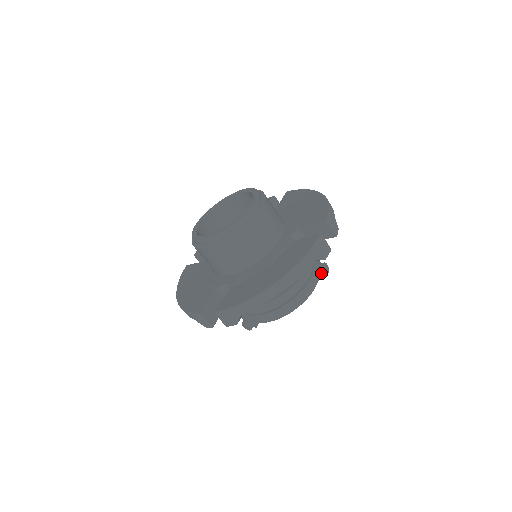
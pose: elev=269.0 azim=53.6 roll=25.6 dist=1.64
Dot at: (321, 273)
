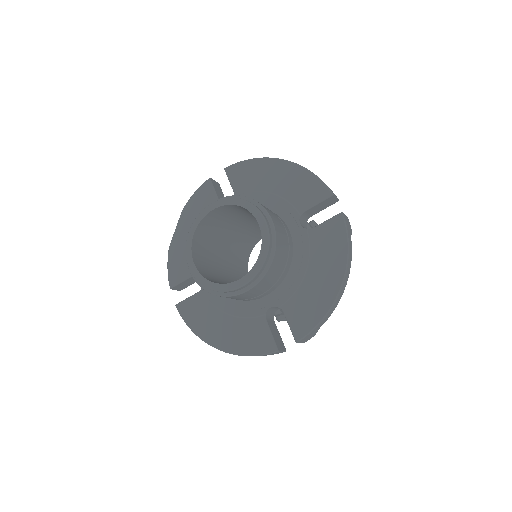
Dot at: occluded
